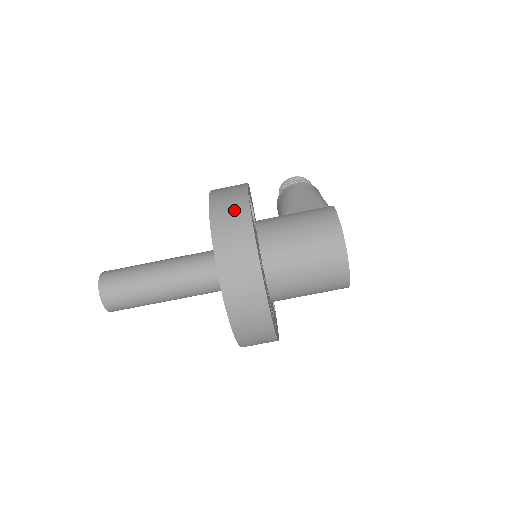
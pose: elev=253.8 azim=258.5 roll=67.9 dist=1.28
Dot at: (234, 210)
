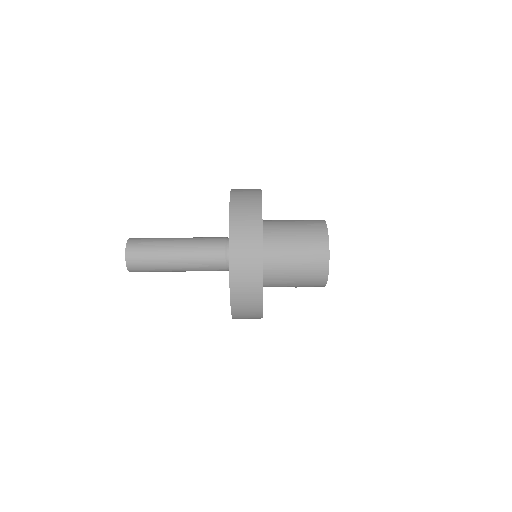
Dot at: occluded
